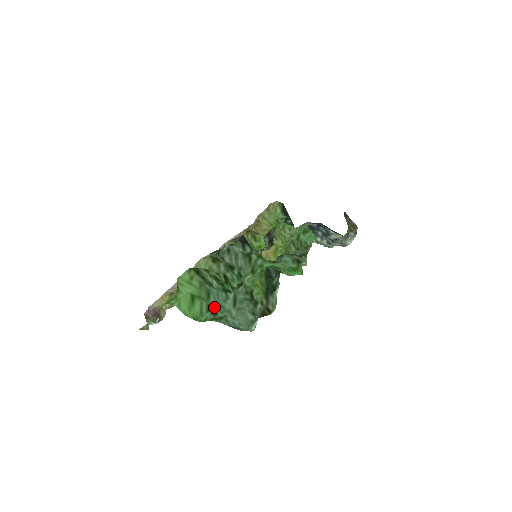
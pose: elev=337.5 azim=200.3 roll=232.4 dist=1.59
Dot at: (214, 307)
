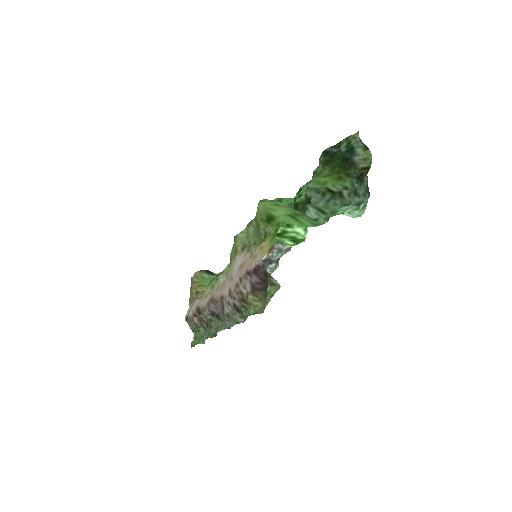
Dot at: (315, 219)
